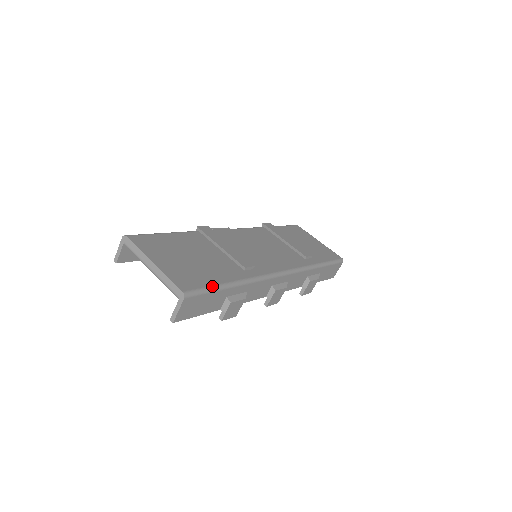
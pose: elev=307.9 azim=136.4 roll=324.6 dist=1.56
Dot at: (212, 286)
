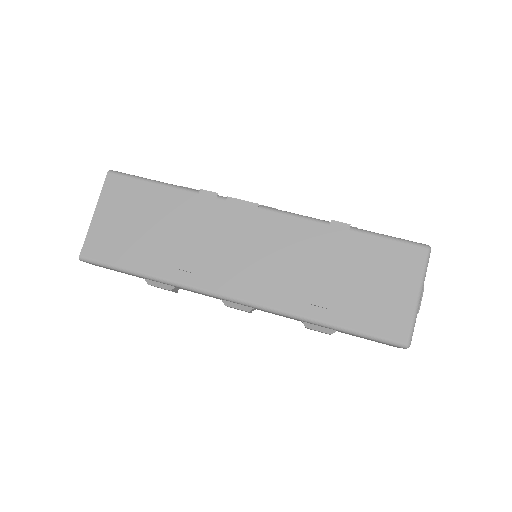
Dot at: (114, 265)
